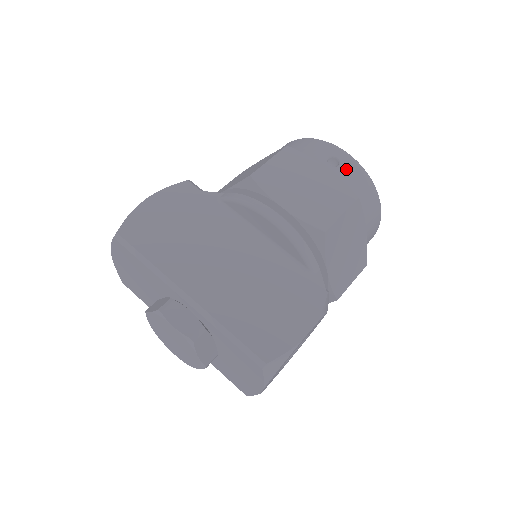
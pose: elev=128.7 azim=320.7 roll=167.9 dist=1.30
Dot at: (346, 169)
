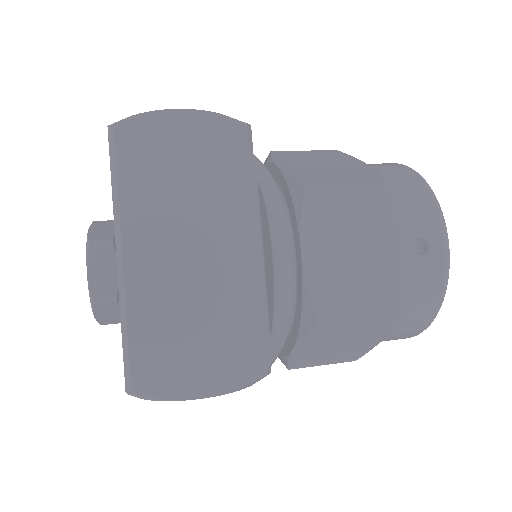
Dot at: (425, 267)
